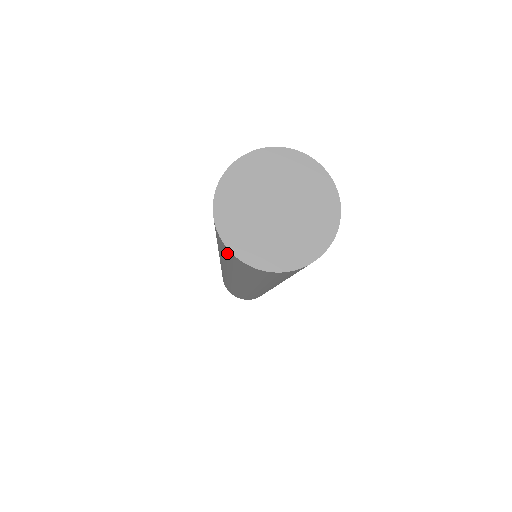
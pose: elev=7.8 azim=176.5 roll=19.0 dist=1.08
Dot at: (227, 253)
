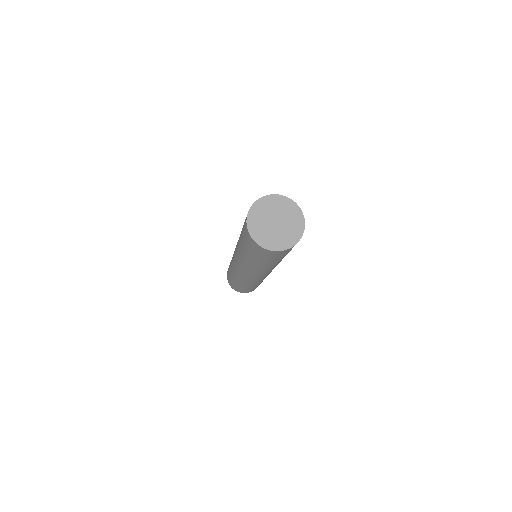
Dot at: (251, 243)
